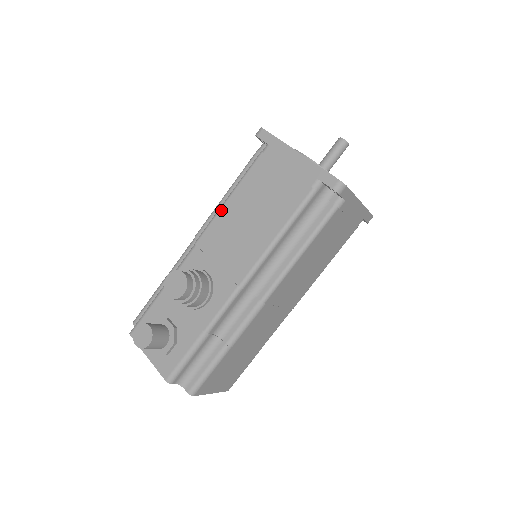
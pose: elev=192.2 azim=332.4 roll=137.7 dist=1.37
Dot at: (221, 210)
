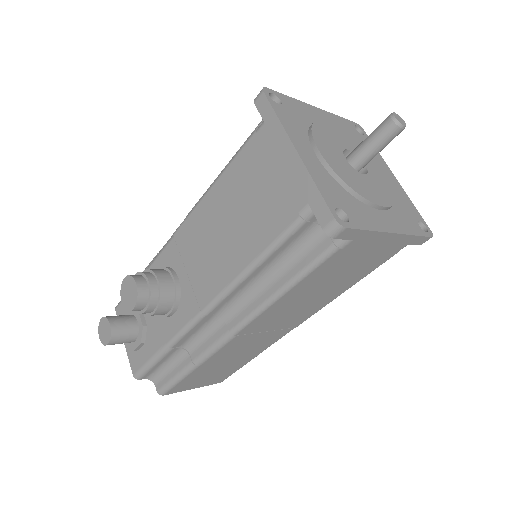
Dot at: (201, 201)
